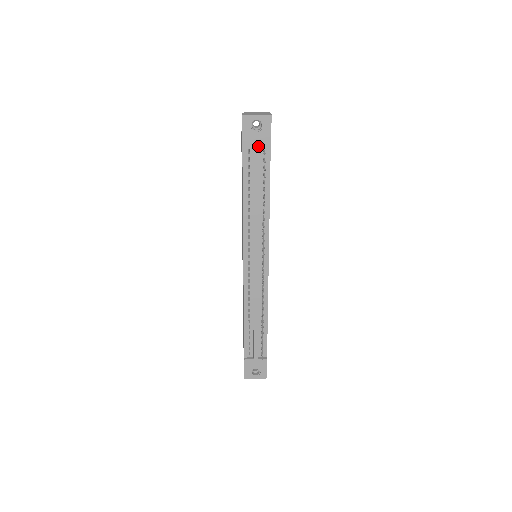
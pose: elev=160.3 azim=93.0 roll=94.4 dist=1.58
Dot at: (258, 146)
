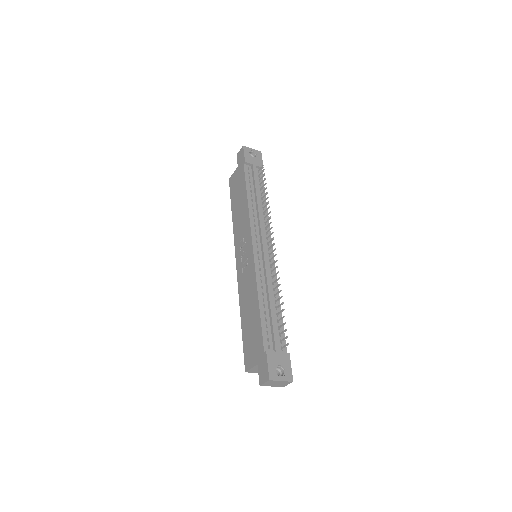
Dot at: (255, 165)
